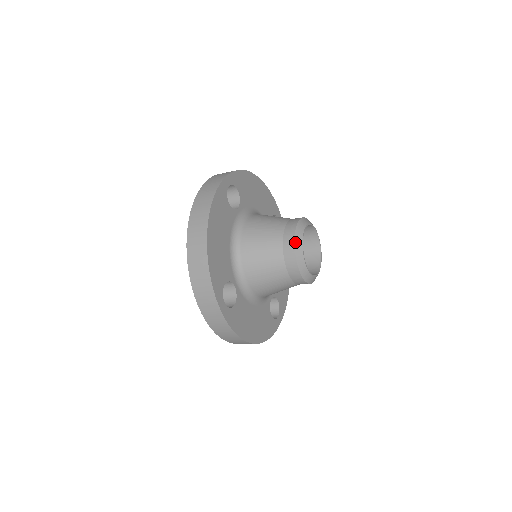
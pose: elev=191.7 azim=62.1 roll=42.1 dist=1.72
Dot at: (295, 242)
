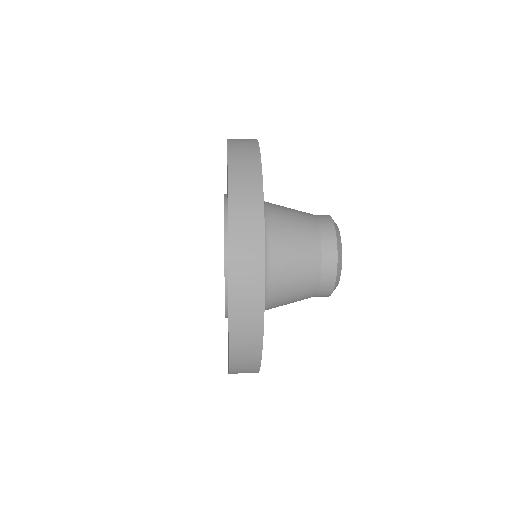
Dot at: (335, 286)
